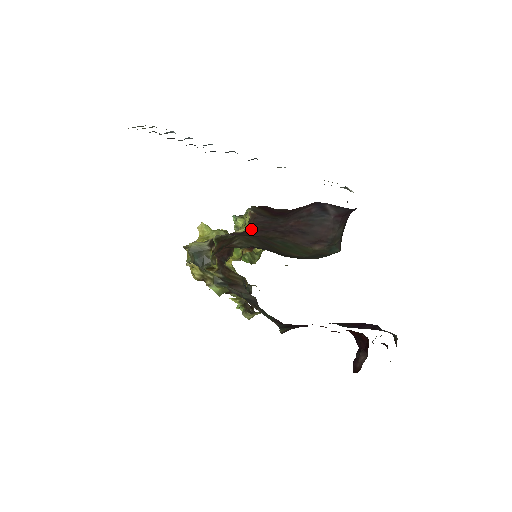
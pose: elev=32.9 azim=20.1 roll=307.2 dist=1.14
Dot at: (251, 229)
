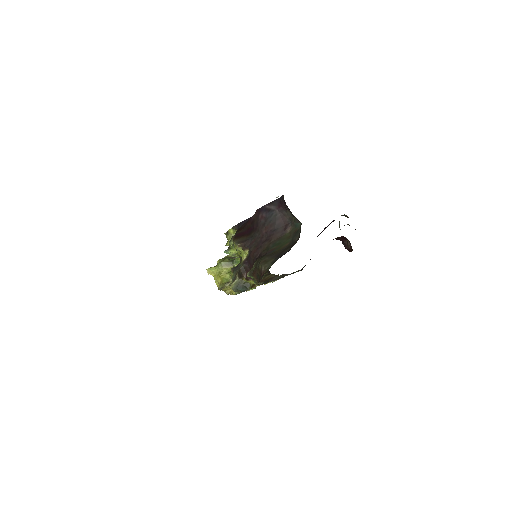
Dot at: (252, 253)
